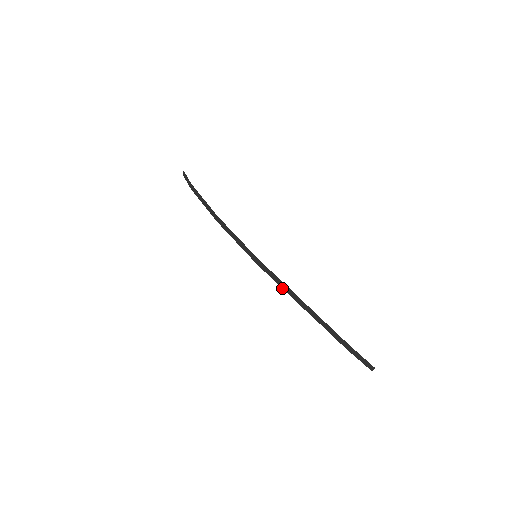
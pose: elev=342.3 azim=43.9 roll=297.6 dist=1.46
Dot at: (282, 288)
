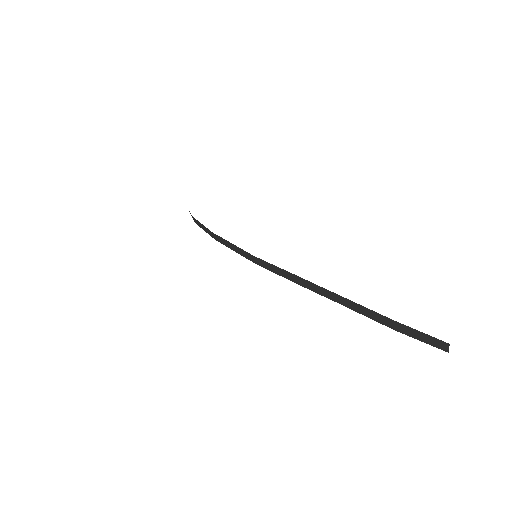
Dot at: (288, 279)
